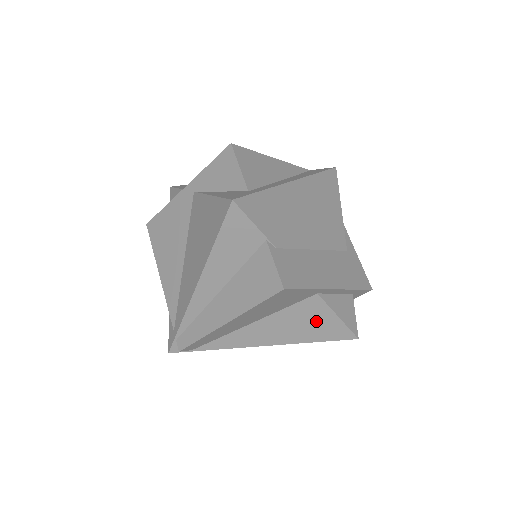
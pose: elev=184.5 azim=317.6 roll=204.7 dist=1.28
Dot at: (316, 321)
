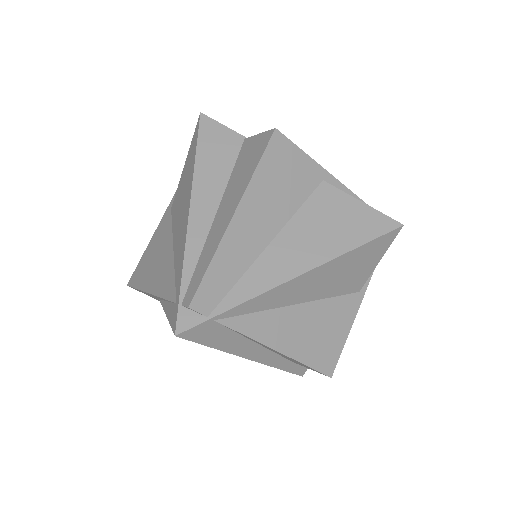
Dot at: (342, 216)
